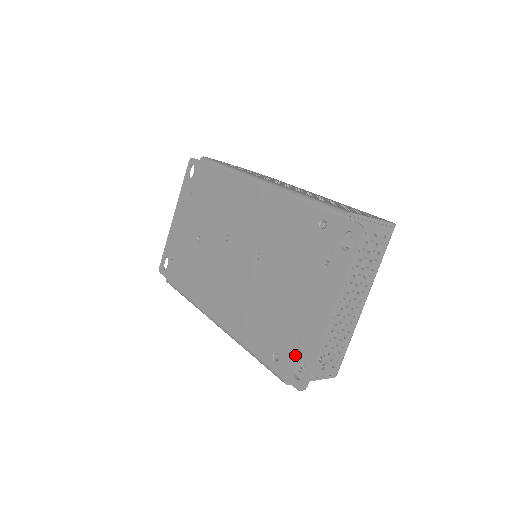
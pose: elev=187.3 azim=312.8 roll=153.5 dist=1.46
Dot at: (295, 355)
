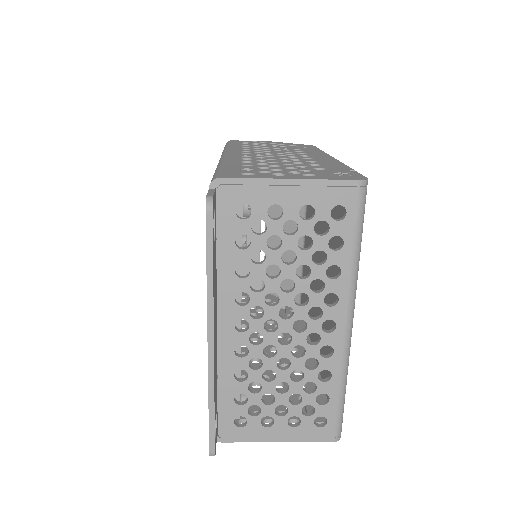
Dot at: occluded
